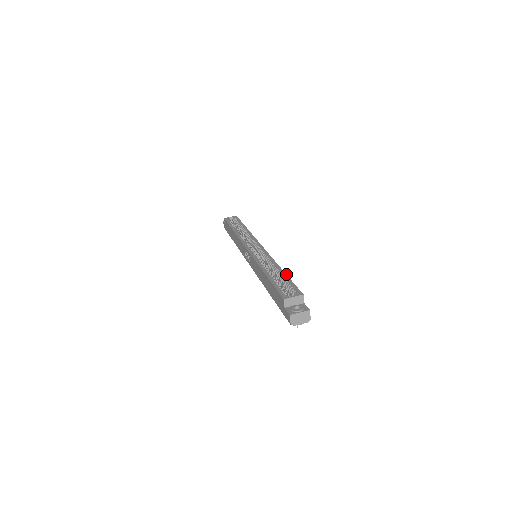
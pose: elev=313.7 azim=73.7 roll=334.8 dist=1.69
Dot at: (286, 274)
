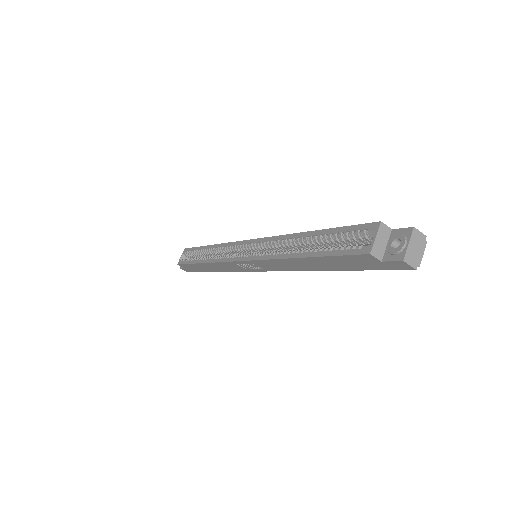
Dot at: (321, 230)
